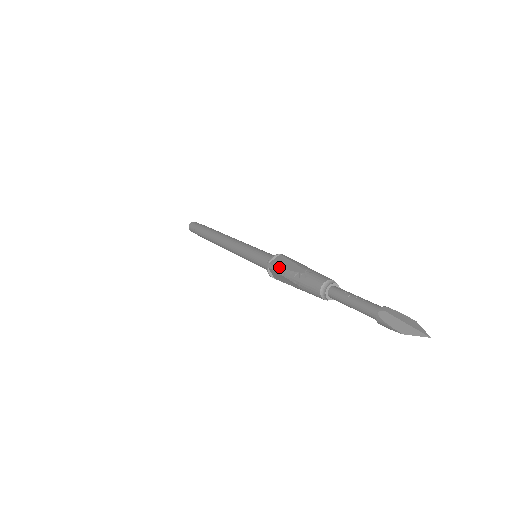
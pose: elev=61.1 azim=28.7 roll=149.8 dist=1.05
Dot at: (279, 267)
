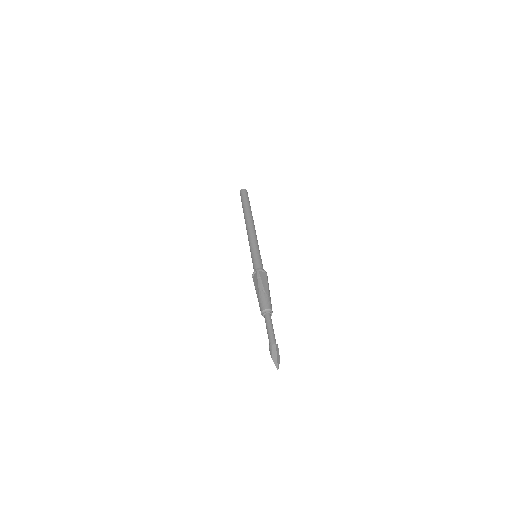
Dot at: (261, 278)
